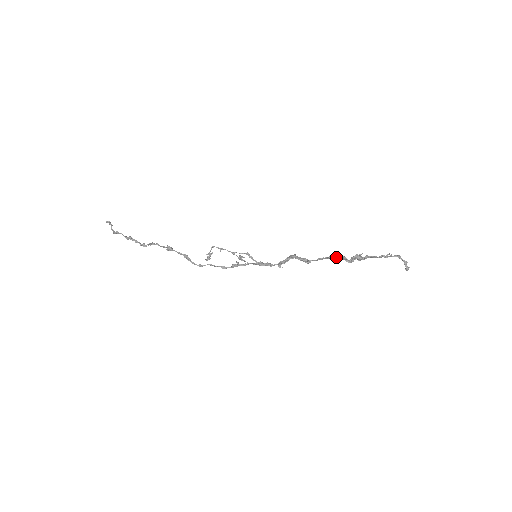
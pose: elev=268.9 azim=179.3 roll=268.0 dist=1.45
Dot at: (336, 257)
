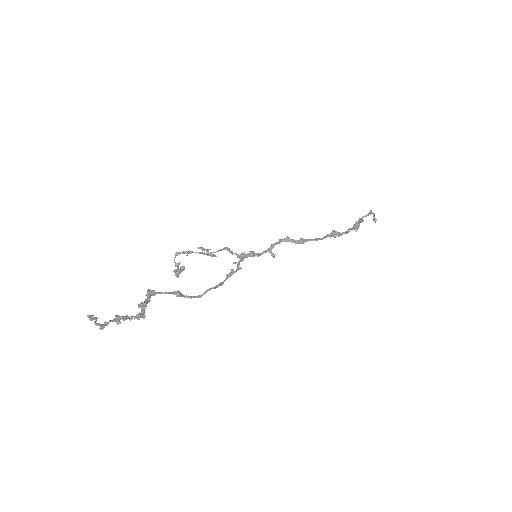
Dot at: (338, 233)
